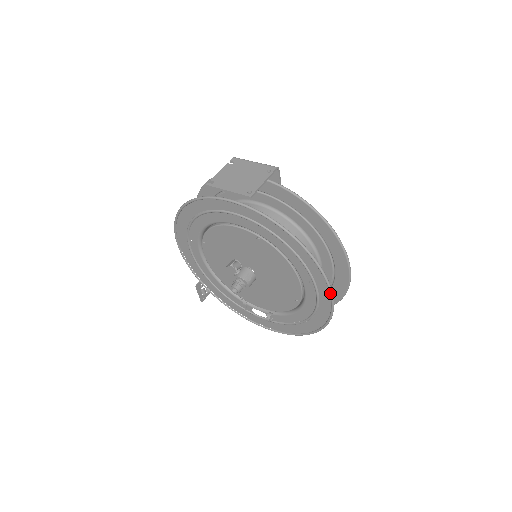
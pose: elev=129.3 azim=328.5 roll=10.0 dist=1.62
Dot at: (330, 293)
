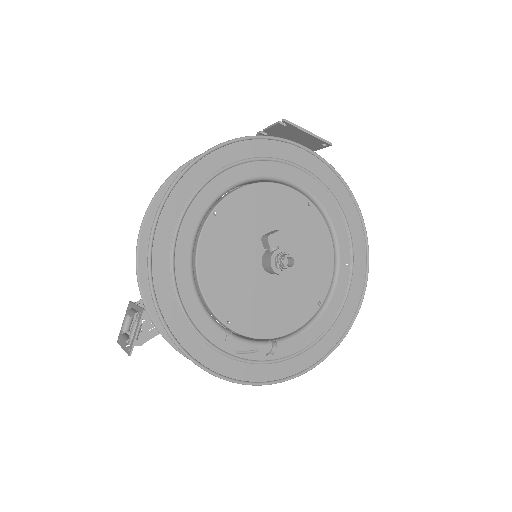
Dot at: (367, 274)
